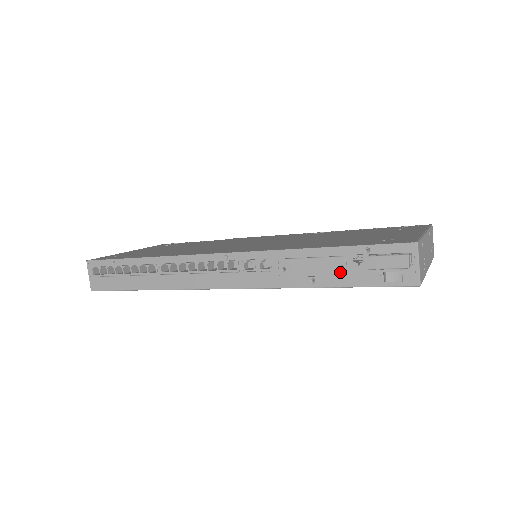
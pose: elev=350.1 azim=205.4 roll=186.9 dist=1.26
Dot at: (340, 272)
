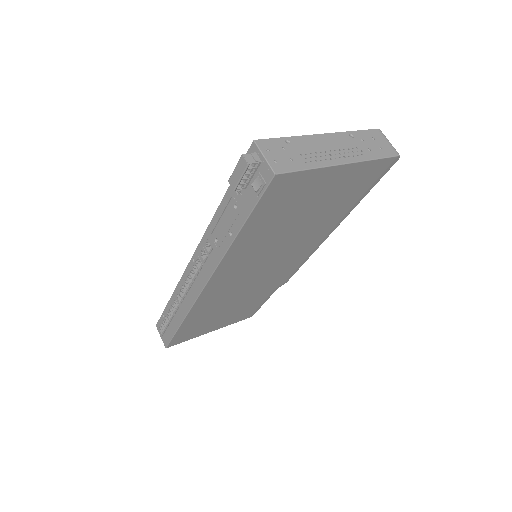
Dot at: (237, 211)
